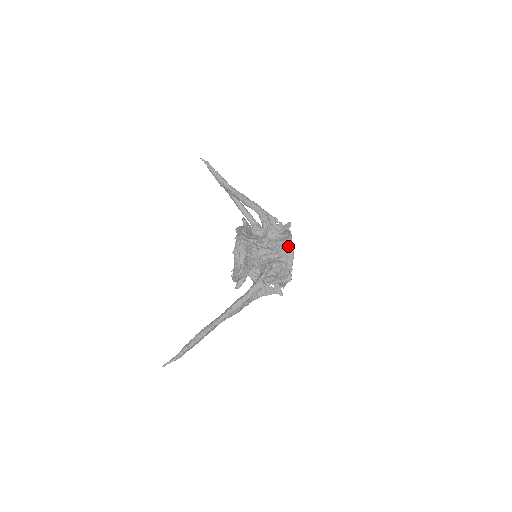
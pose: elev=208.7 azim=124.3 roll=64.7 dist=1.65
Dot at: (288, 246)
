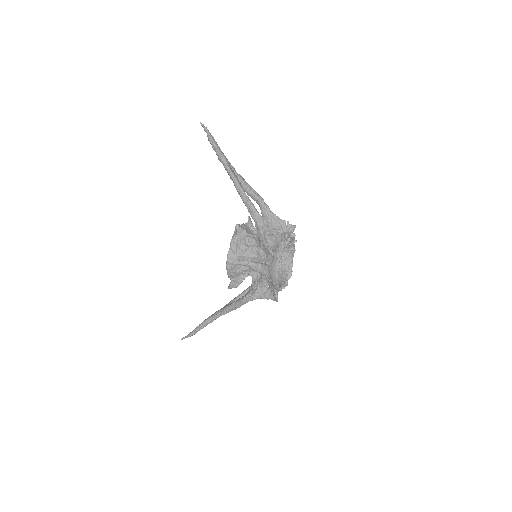
Dot at: (273, 274)
